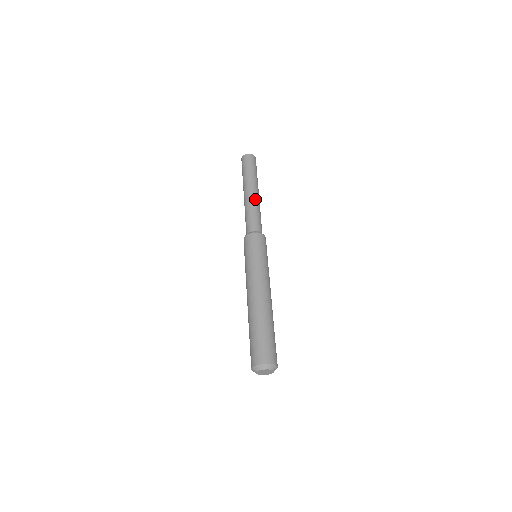
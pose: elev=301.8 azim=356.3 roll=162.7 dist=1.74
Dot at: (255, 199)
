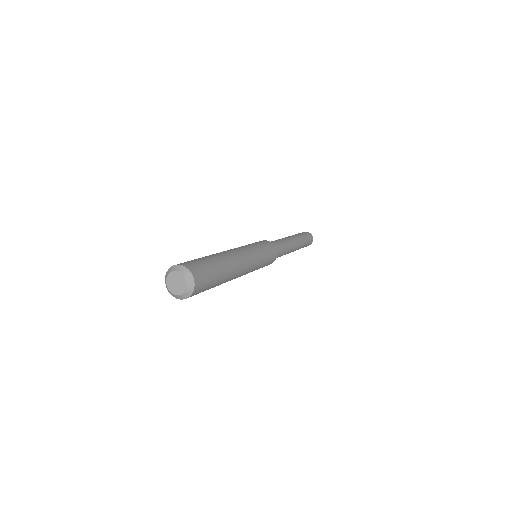
Dot at: (288, 239)
